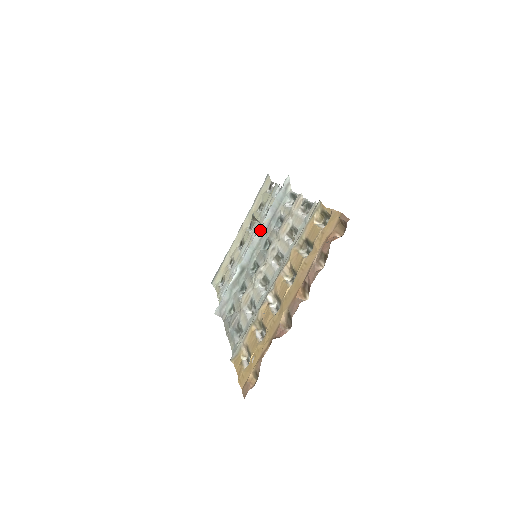
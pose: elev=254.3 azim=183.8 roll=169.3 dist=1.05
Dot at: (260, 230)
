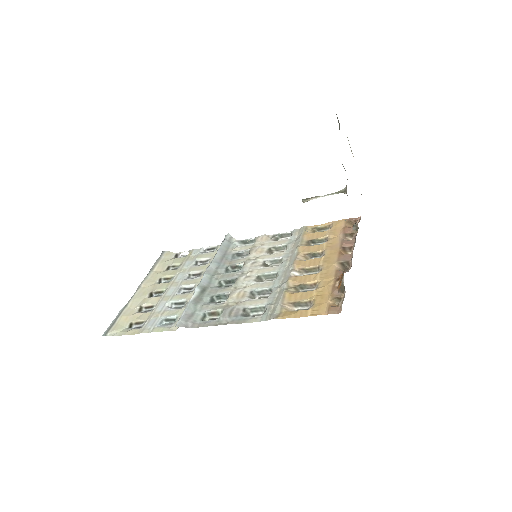
Dot at: (214, 263)
